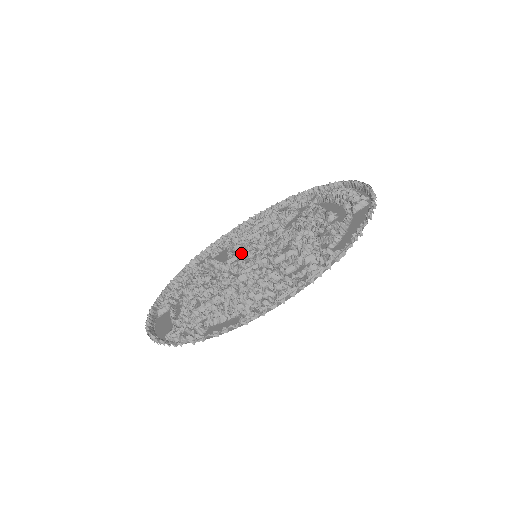
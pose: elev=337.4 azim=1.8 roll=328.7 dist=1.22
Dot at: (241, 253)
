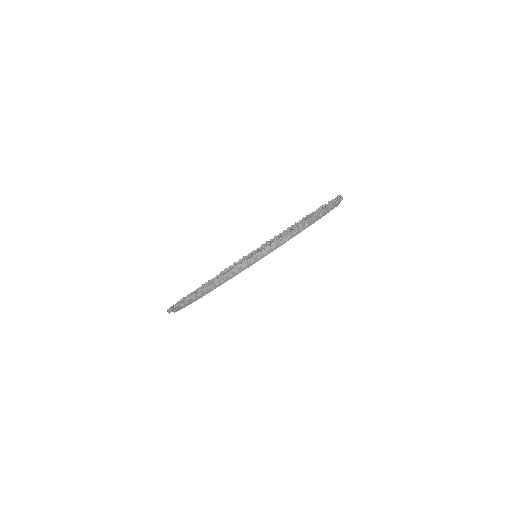
Dot at: occluded
